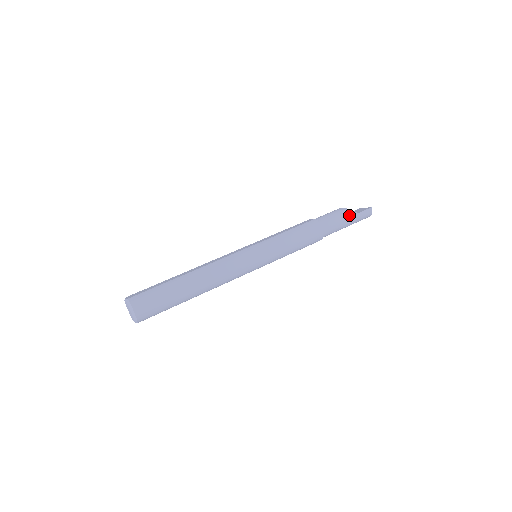
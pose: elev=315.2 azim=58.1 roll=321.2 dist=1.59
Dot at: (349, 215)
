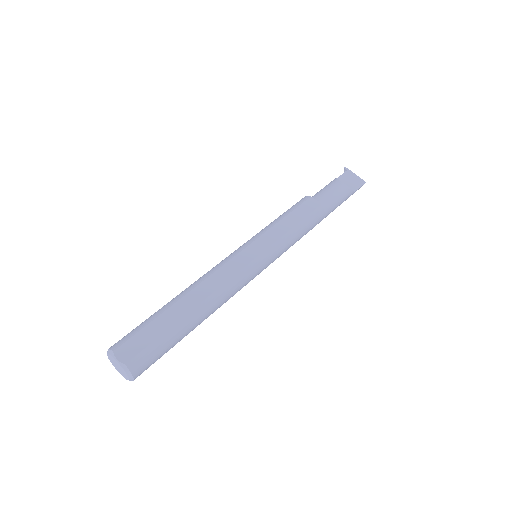
Dot at: (348, 196)
